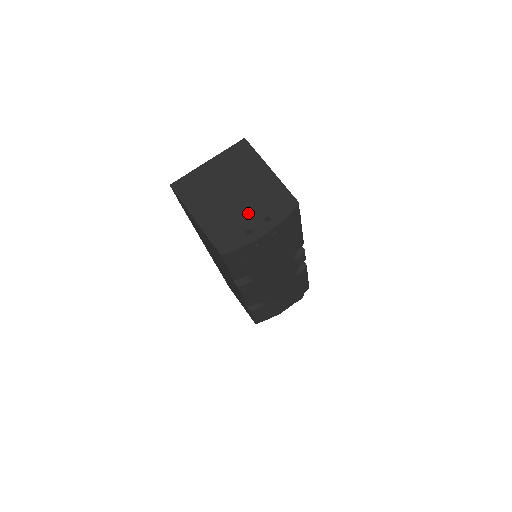
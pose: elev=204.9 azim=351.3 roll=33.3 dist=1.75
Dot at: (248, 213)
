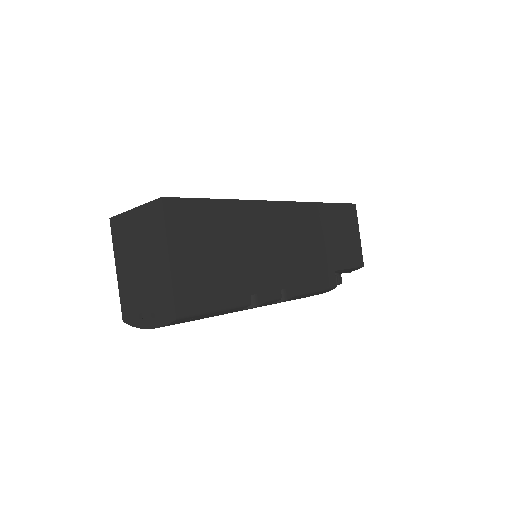
Dot at: (144, 296)
